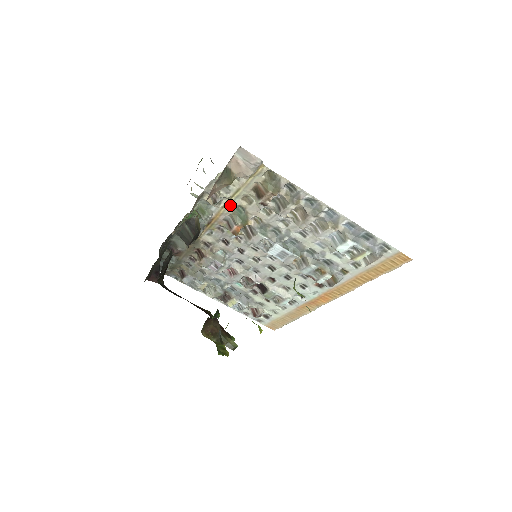
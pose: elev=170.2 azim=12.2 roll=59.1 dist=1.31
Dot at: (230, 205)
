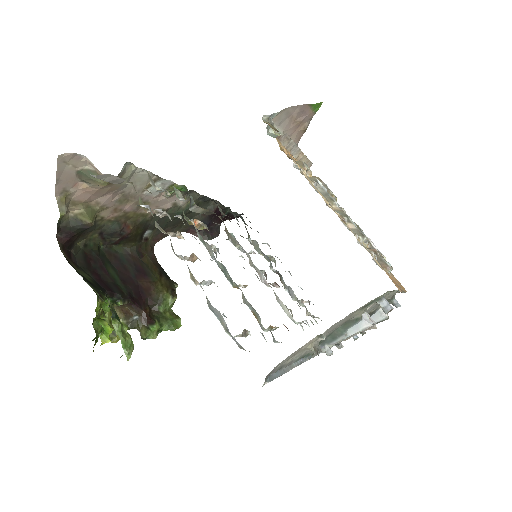
Dot at: occluded
